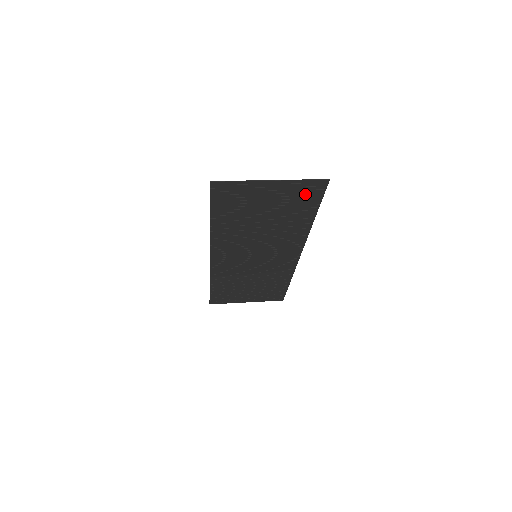
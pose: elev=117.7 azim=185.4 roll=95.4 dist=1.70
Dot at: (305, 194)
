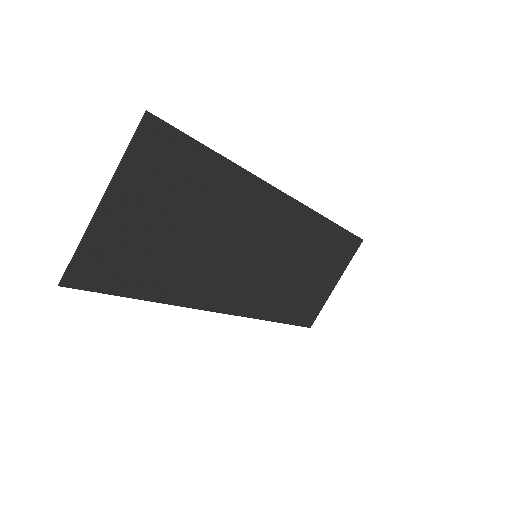
Dot at: (161, 158)
